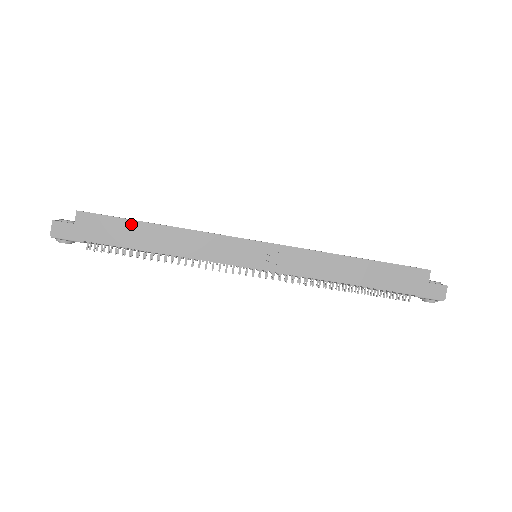
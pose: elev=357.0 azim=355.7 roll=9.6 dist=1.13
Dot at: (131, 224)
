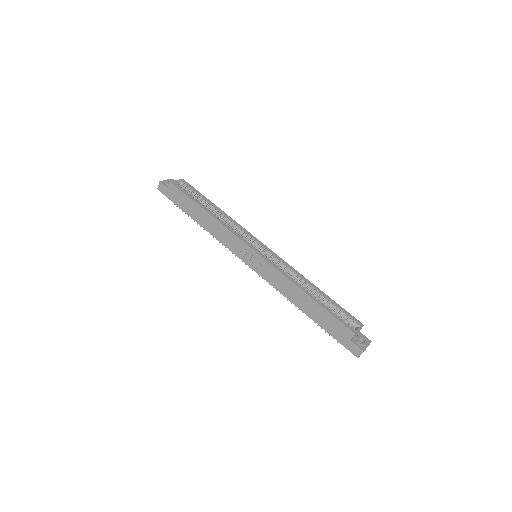
Dot at: (193, 203)
